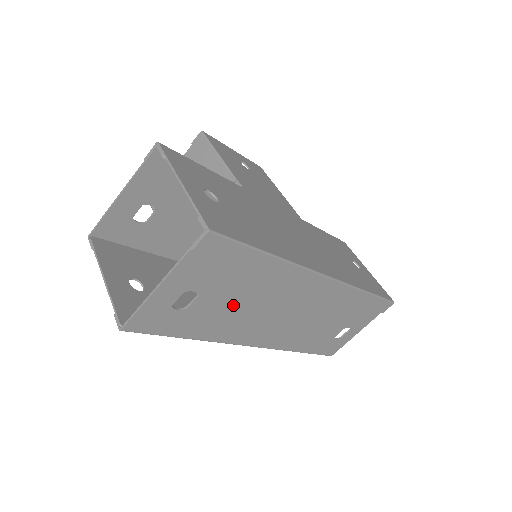
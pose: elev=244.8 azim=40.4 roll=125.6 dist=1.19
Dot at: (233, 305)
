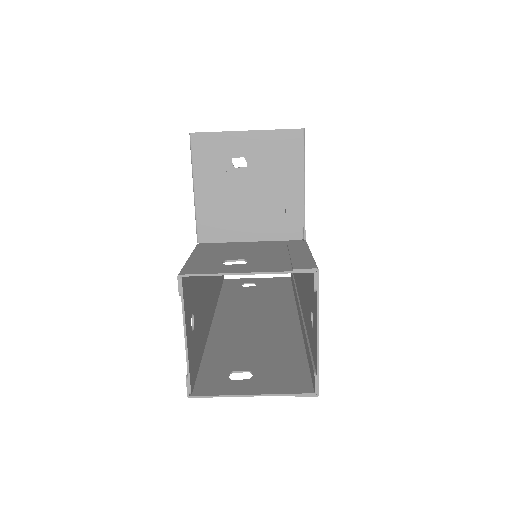
Dot at: (249, 350)
